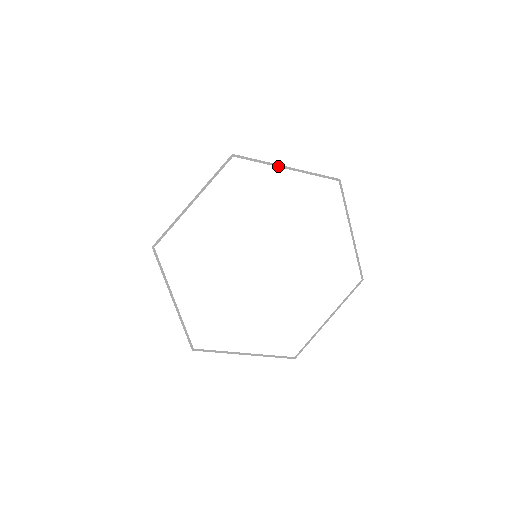
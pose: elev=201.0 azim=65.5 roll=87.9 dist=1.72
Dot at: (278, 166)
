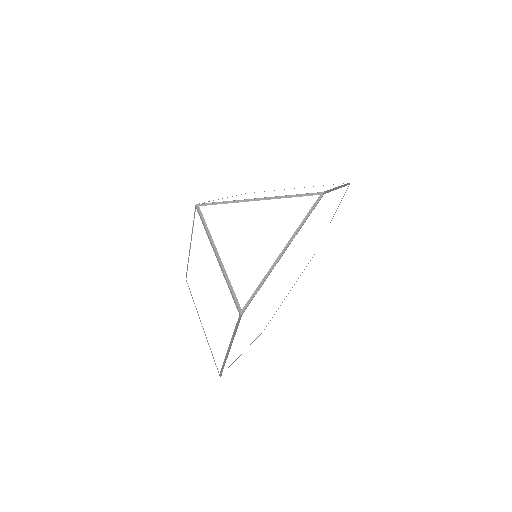
Dot at: (336, 189)
